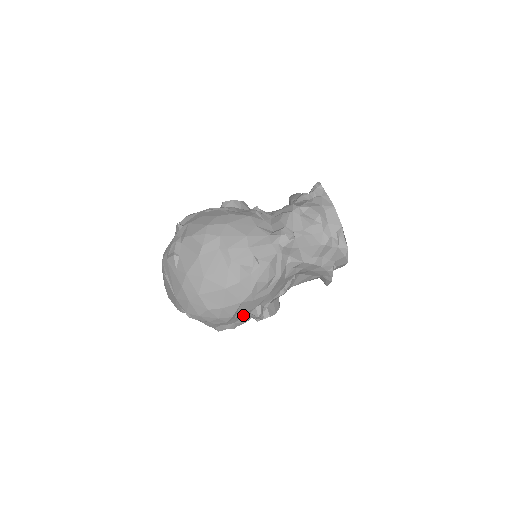
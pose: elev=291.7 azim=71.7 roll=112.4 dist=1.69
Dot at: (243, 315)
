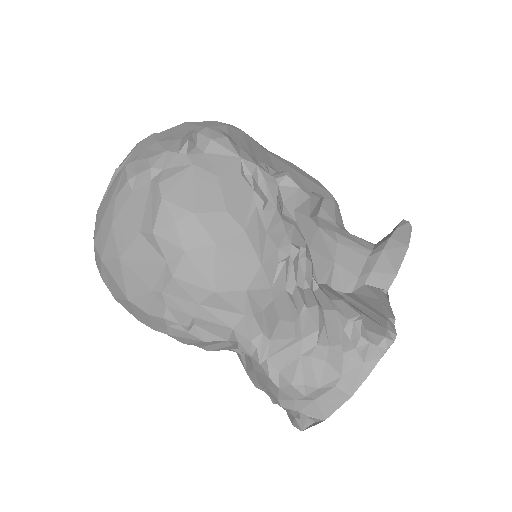
Dot at: occluded
